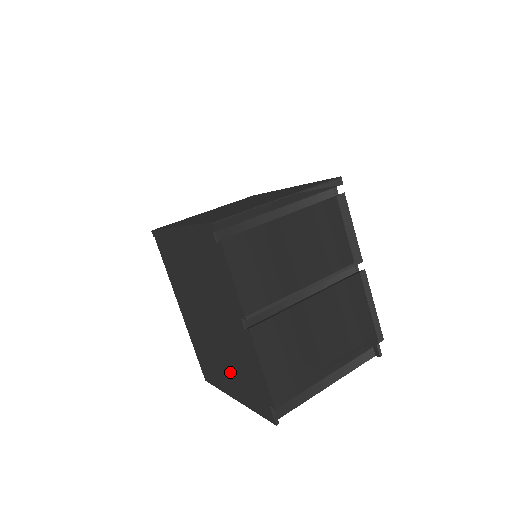
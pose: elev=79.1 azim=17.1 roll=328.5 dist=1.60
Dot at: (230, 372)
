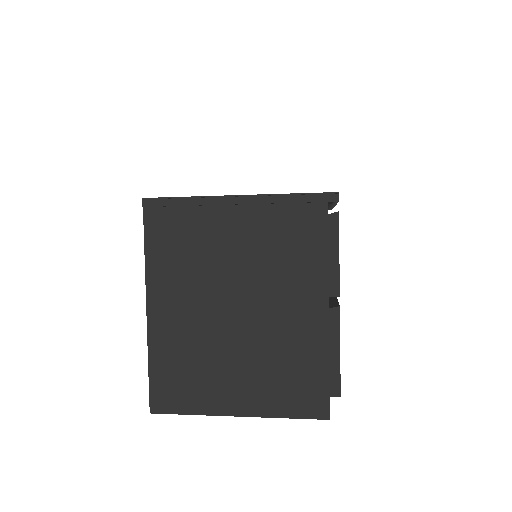
Dot at: (250, 376)
